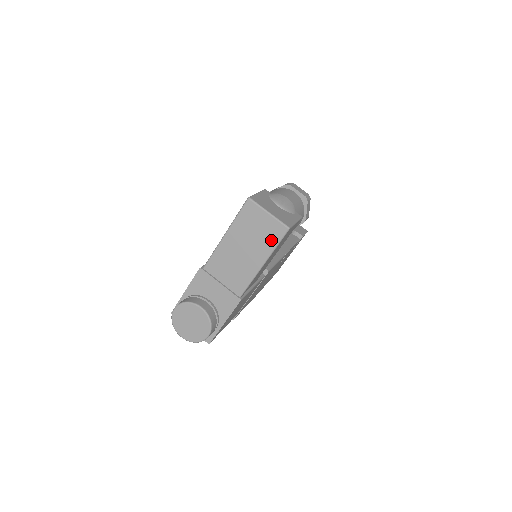
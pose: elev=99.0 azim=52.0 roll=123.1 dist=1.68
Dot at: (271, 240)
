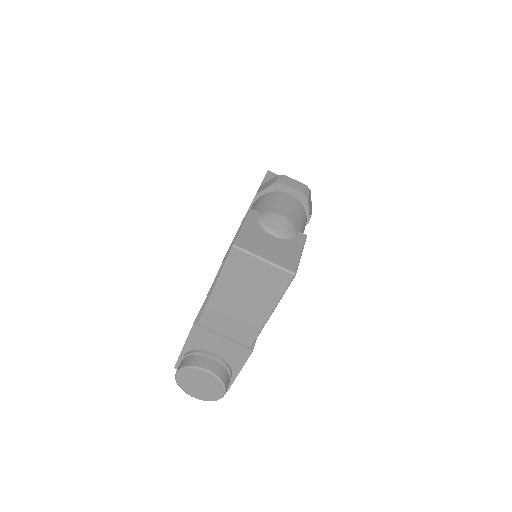
Dot at: (274, 289)
